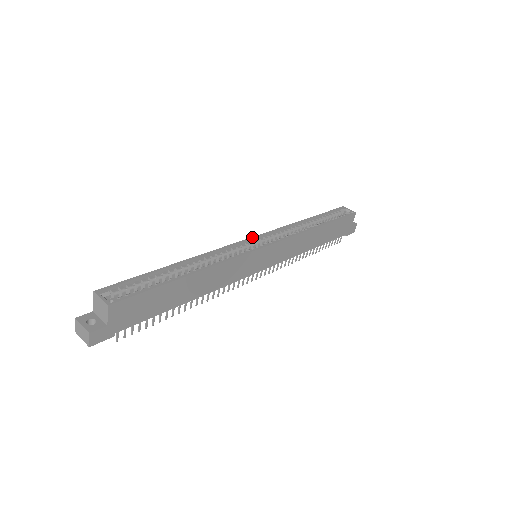
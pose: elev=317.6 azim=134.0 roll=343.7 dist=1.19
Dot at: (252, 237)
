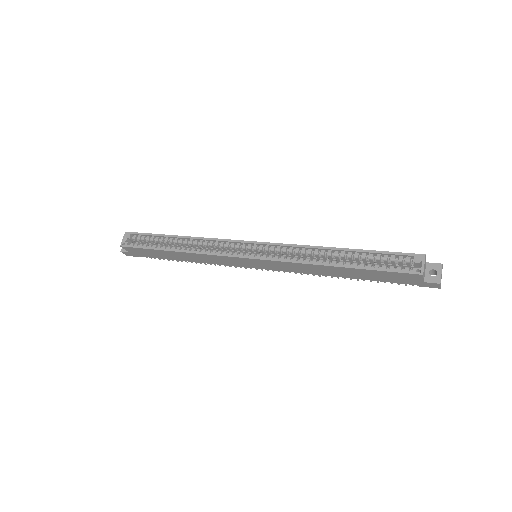
Dot at: (252, 241)
